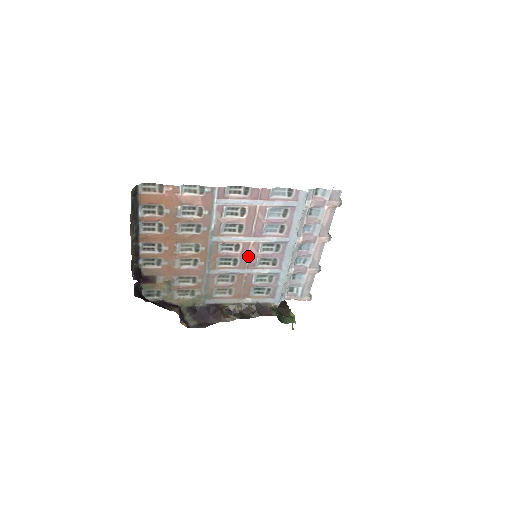
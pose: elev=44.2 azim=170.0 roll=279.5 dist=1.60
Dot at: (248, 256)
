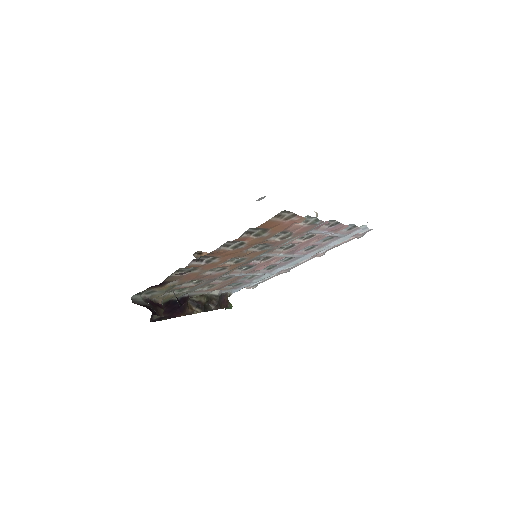
Dot at: (264, 265)
